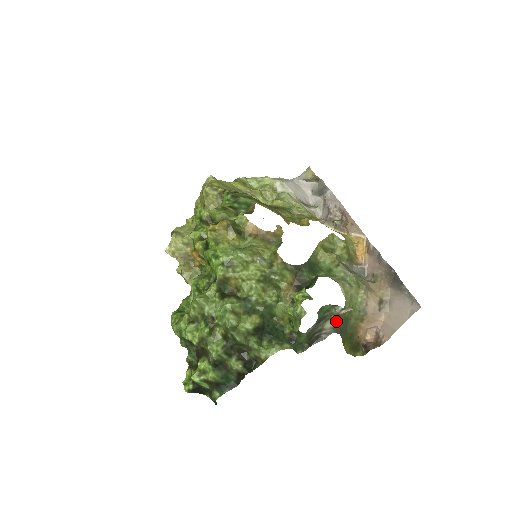
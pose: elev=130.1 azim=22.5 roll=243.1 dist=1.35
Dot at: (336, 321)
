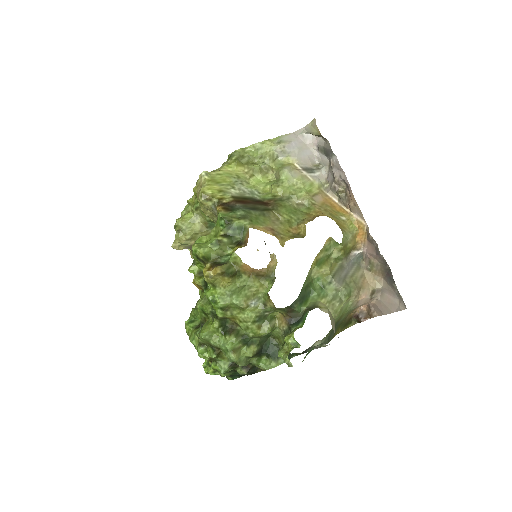
Dot at: (325, 337)
